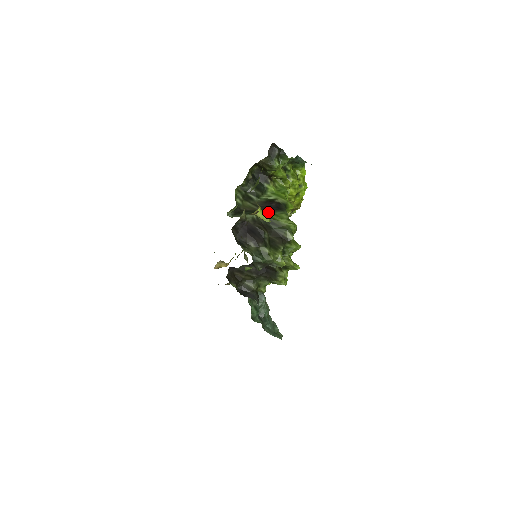
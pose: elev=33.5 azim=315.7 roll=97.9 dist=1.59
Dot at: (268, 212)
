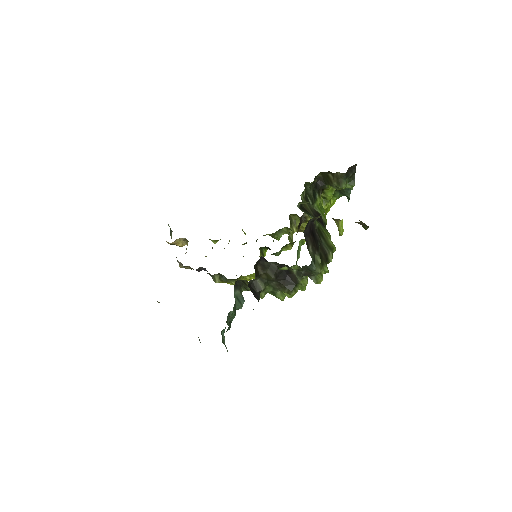
Dot at: (320, 223)
